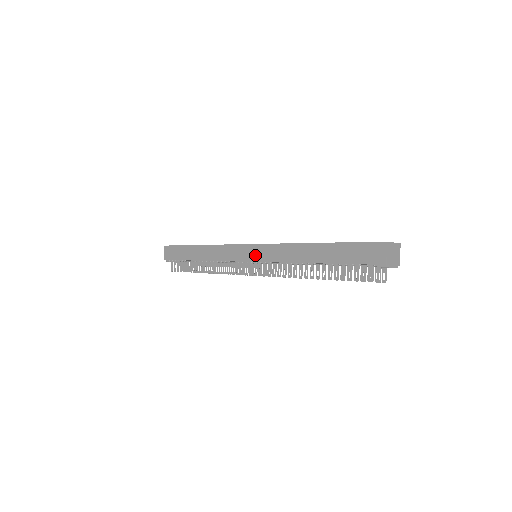
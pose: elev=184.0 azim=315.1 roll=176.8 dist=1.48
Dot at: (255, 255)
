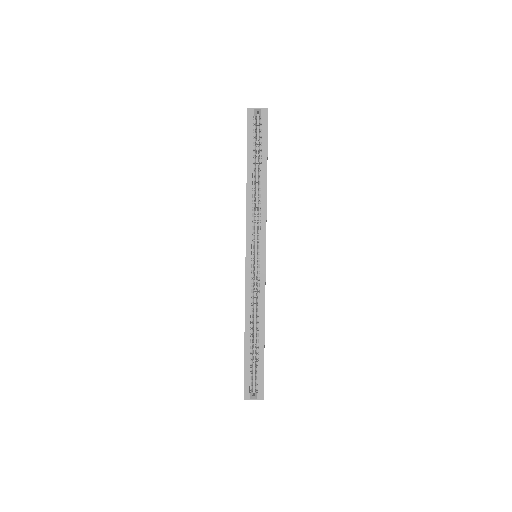
Dot at: occluded
